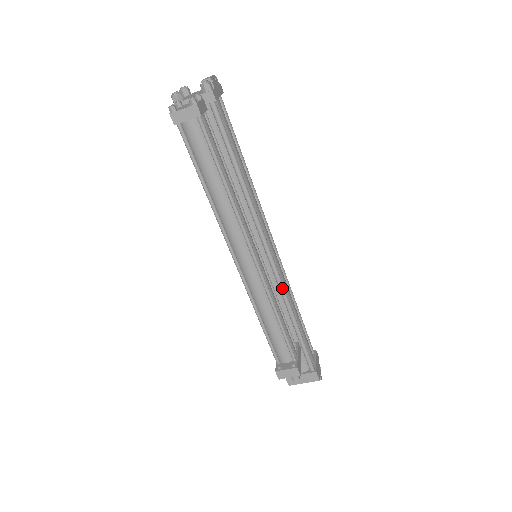
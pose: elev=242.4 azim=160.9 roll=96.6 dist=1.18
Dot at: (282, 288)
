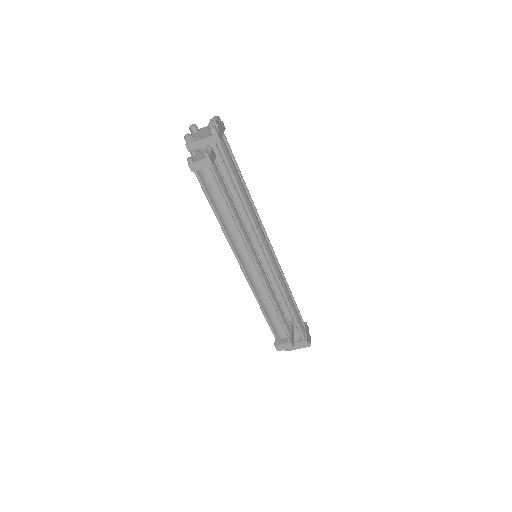
Dot at: (277, 279)
